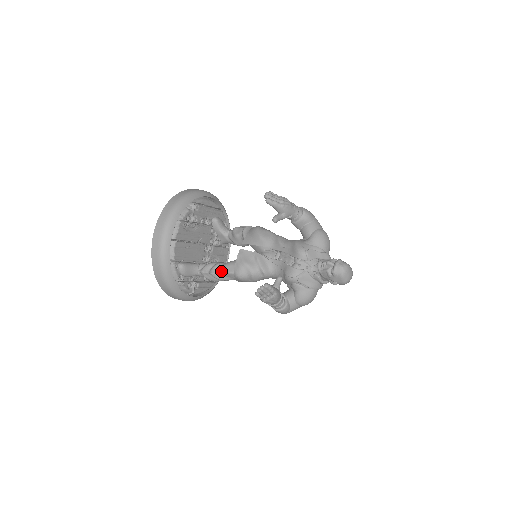
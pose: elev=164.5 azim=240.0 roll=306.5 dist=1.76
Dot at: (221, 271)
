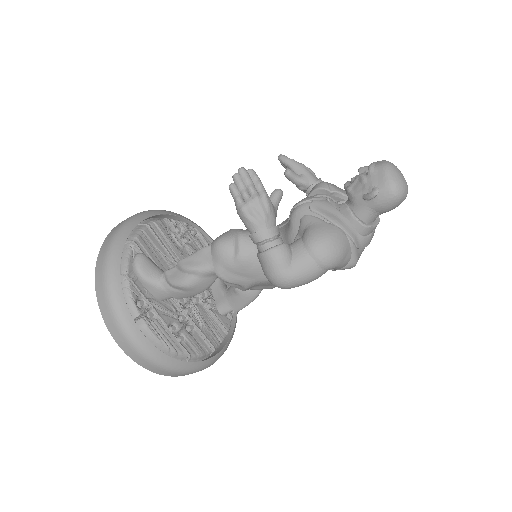
Dot at: occluded
